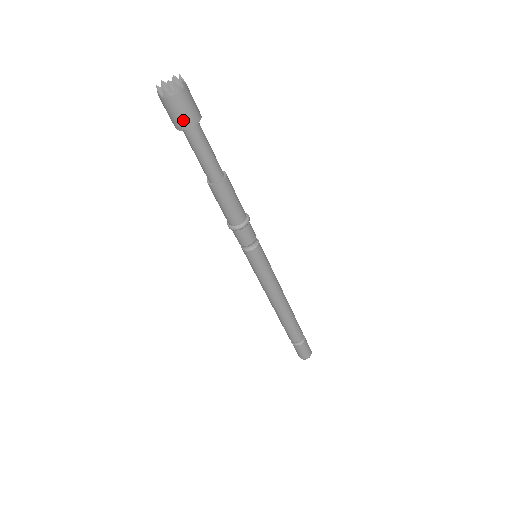
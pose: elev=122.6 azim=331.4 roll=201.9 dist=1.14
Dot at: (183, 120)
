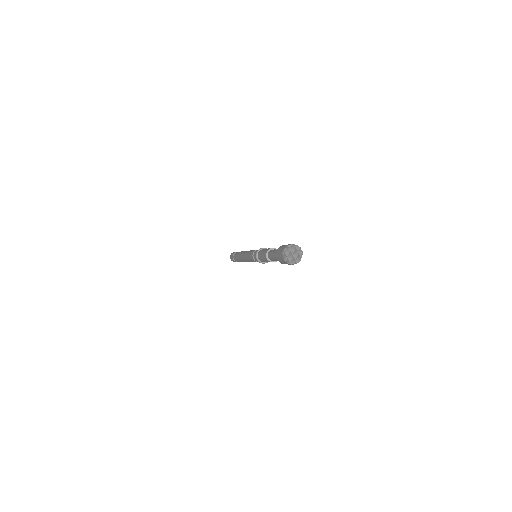
Dot at: occluded
